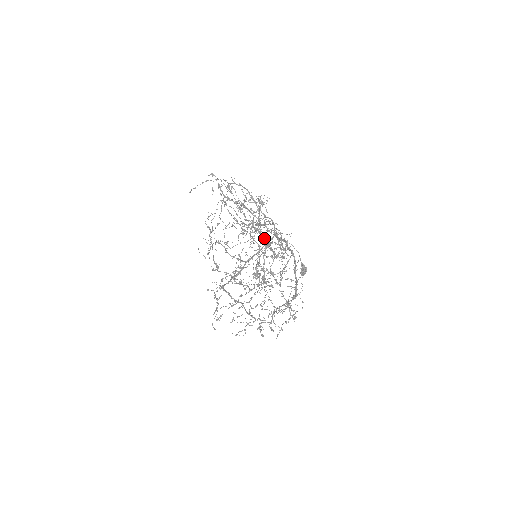
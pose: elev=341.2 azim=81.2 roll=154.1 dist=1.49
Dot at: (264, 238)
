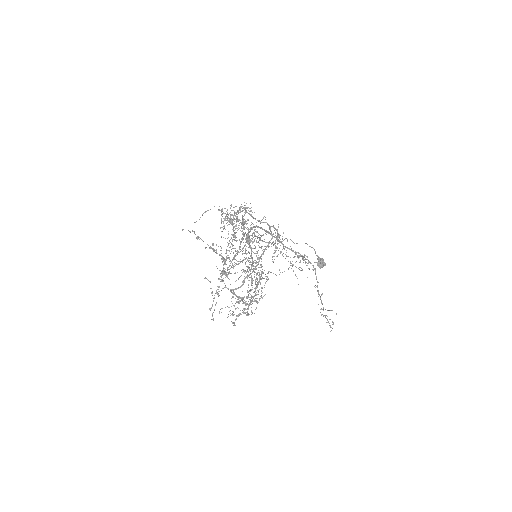
Dot at: (301, 255)
